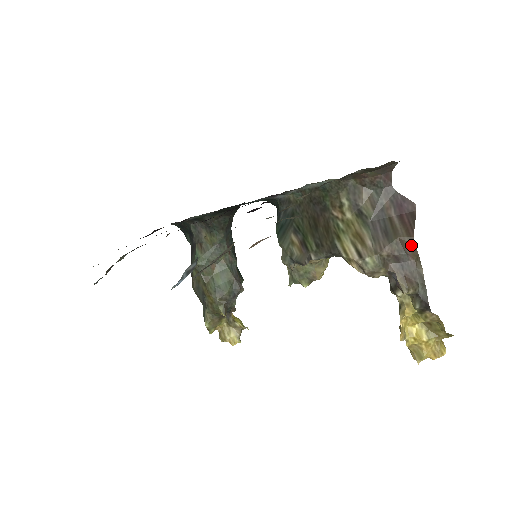
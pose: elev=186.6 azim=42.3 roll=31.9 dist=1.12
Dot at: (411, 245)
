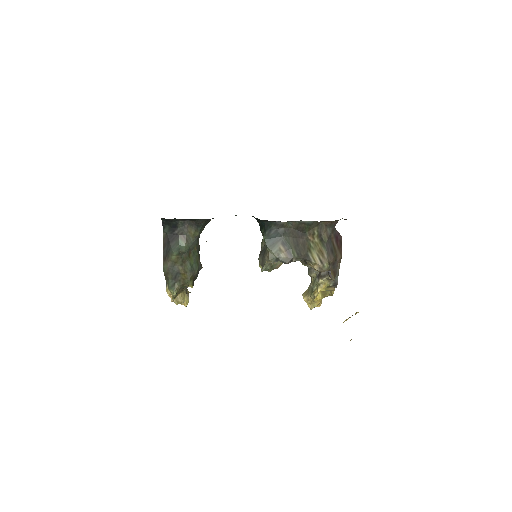
Dot at: (341, 258)
